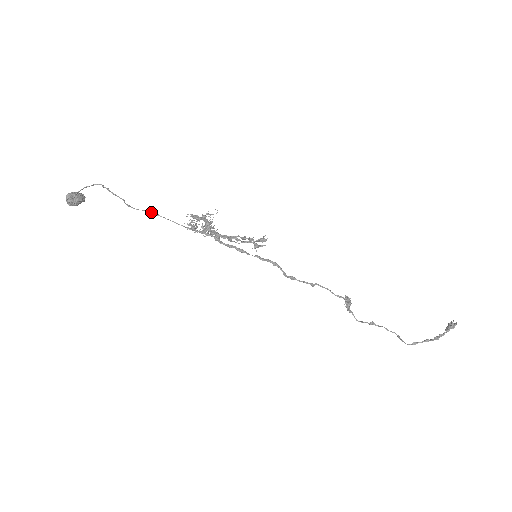
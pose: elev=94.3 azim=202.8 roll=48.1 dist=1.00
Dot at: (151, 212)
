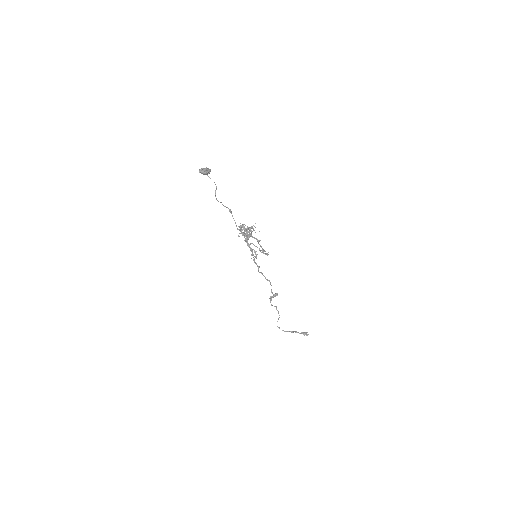
Dot at: (229, 210)
